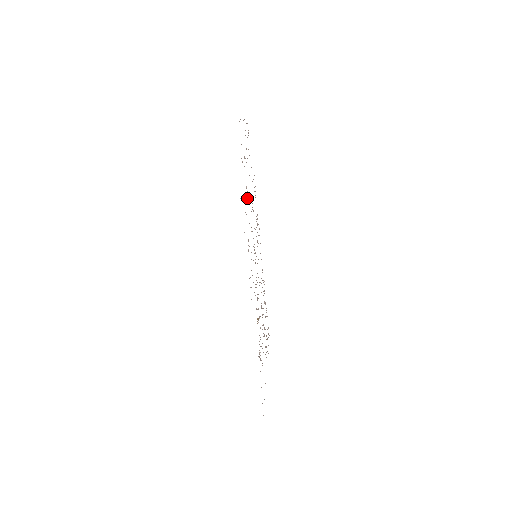
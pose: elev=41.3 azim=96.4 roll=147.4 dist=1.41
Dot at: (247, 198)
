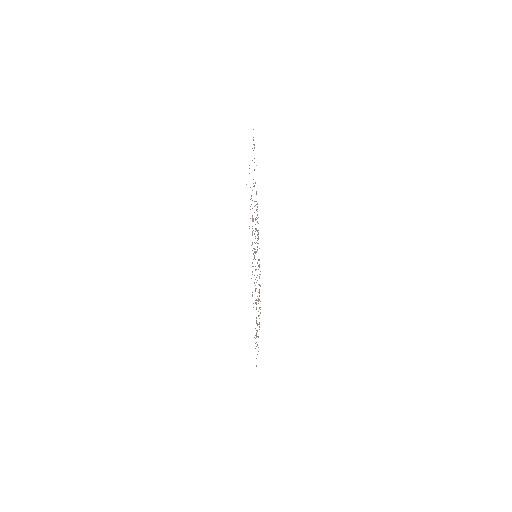
Dot at: occluded
